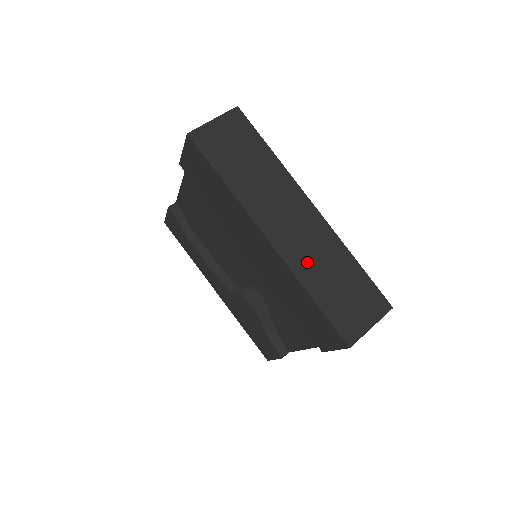
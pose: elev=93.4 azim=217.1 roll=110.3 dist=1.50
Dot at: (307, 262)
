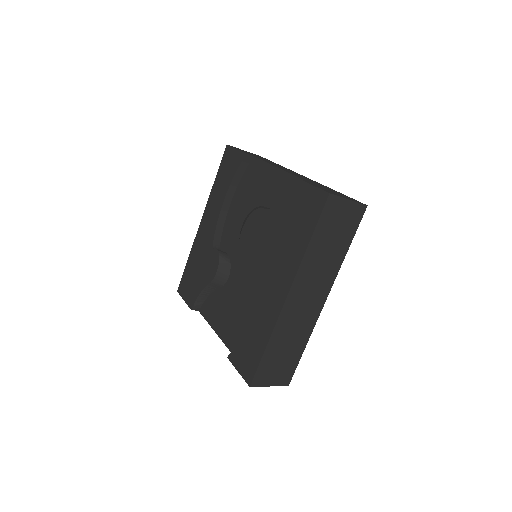
Dot at: (287, 327)
